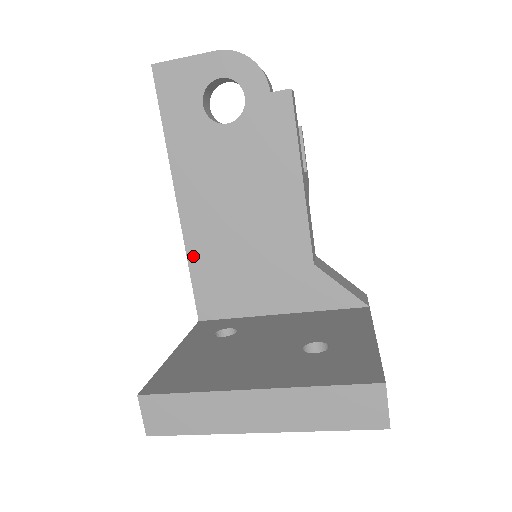
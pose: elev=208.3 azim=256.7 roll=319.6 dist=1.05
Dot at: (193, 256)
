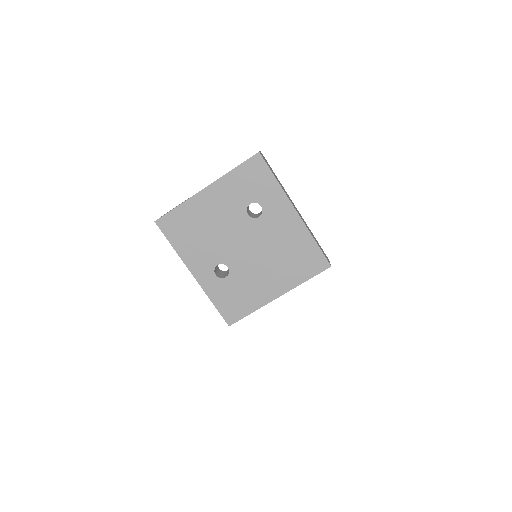
Dot at: occluded
